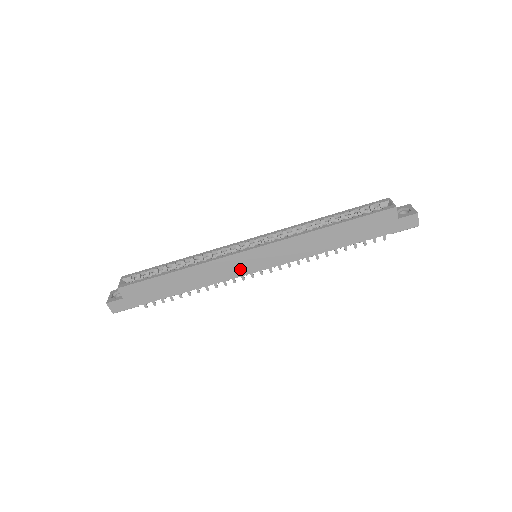
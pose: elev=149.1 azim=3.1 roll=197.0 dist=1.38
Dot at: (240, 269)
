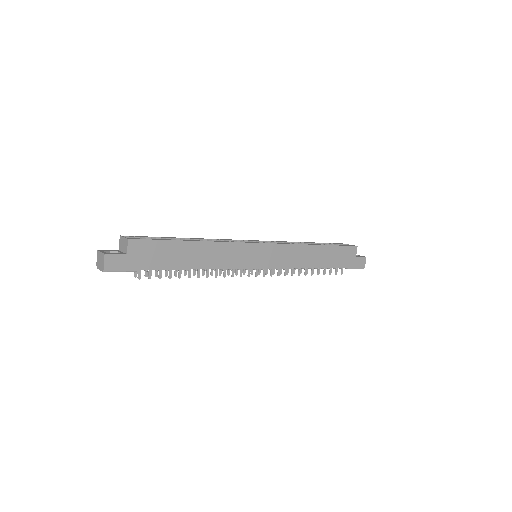
Dot at: (247, 261)
